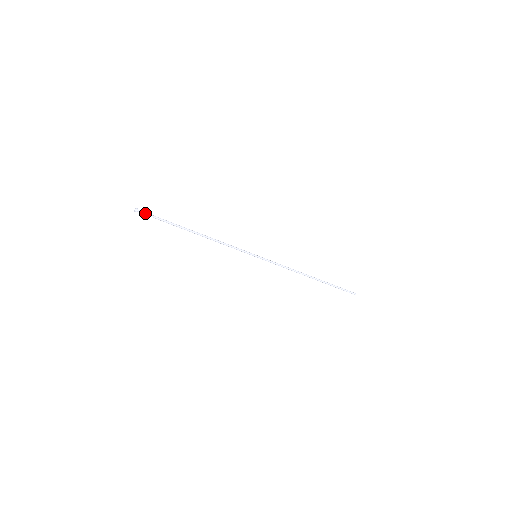
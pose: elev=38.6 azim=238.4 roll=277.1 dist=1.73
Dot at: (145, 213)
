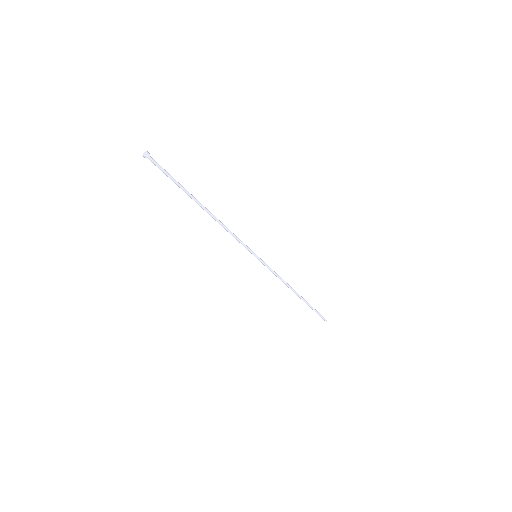
Dot at: (156, 163)
